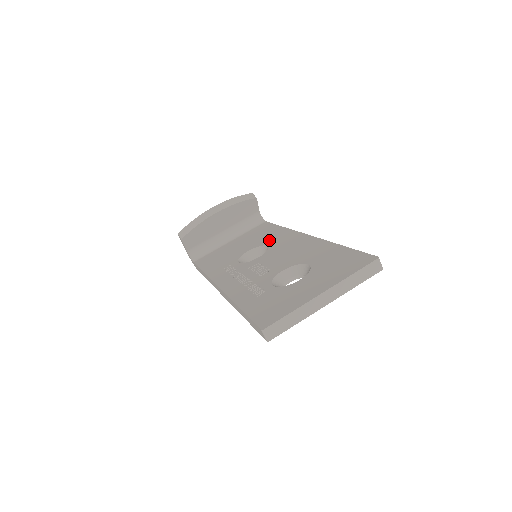
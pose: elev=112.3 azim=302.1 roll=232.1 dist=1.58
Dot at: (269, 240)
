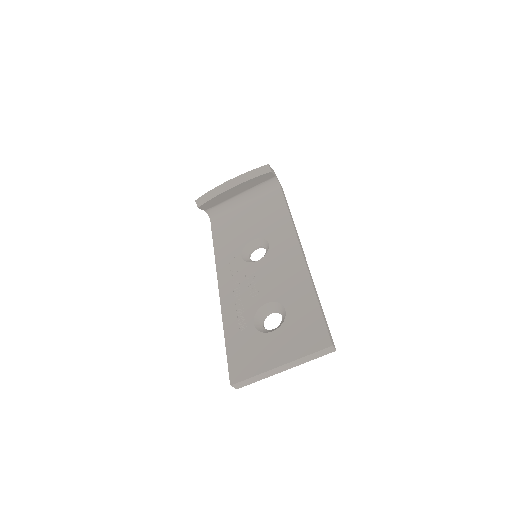
Dot at: (272, 234)
